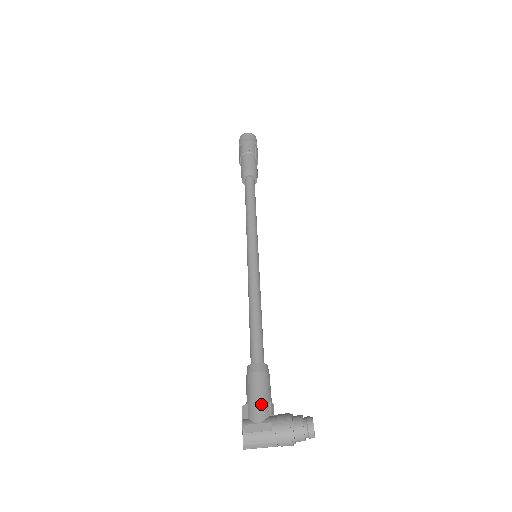
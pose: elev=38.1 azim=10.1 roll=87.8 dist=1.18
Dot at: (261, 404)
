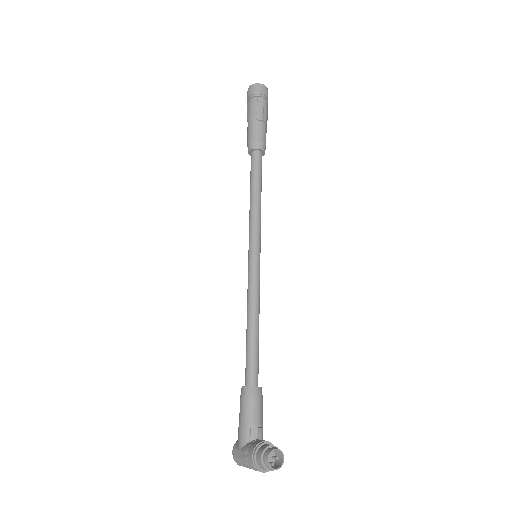
Dot at: (242, 431)
